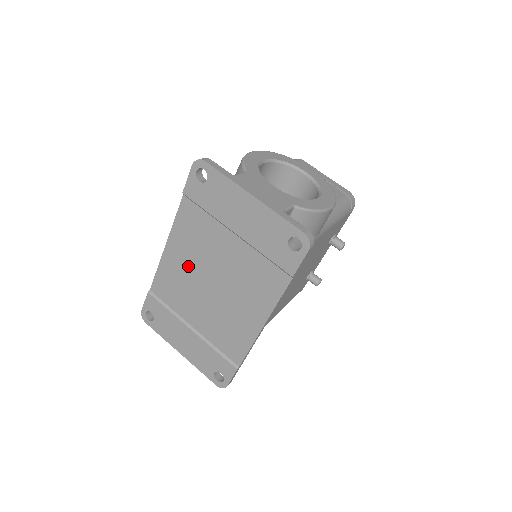
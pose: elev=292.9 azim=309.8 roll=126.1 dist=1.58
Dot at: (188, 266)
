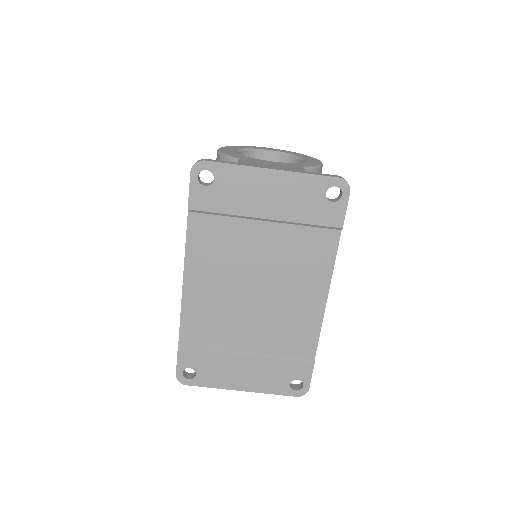
Dot at: (219, 287)
